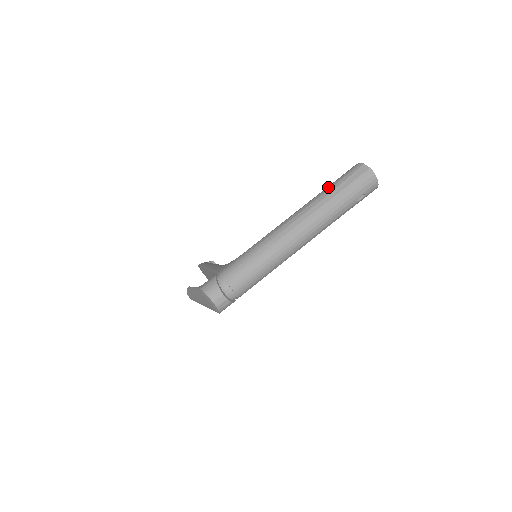
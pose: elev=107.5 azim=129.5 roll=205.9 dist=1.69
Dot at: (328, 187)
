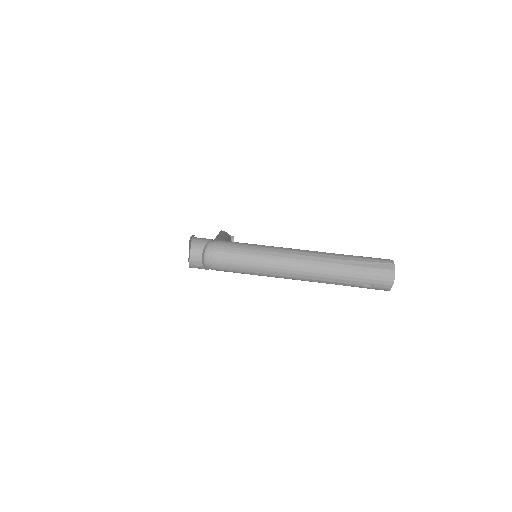
Dot at: (351, 255)
